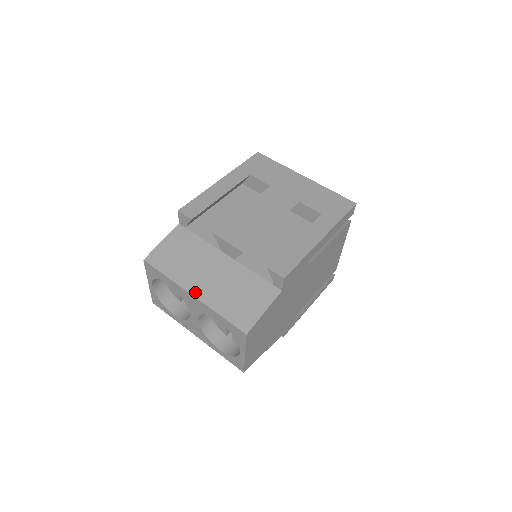
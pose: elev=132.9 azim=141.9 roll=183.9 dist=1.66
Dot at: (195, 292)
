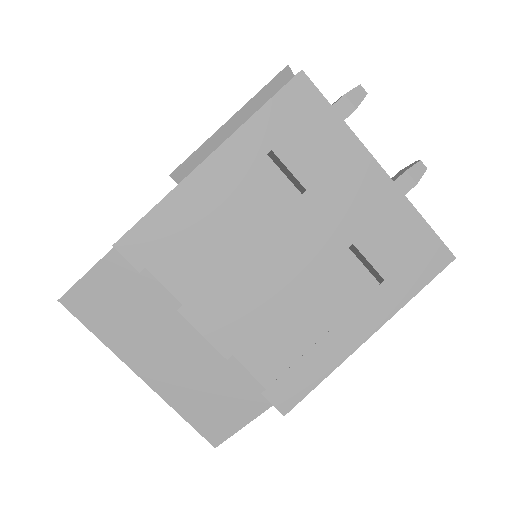
Dot at: (145, 375)
